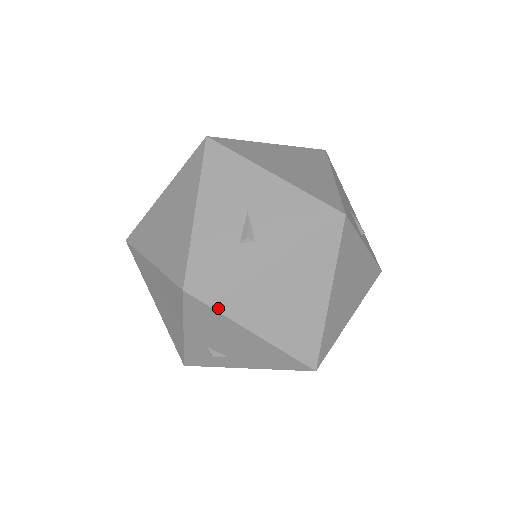
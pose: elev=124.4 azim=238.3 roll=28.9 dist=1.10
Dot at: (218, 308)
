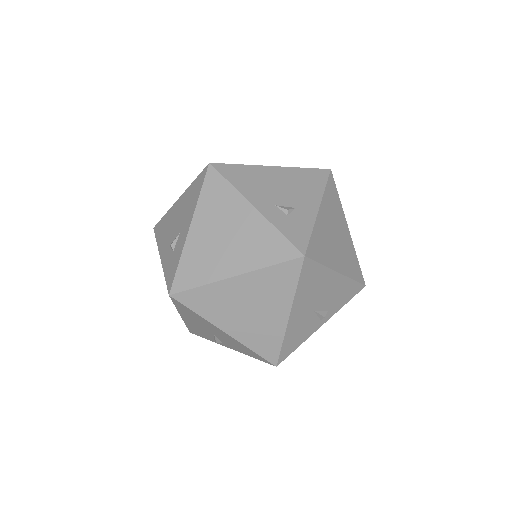
Dot at: occluded
